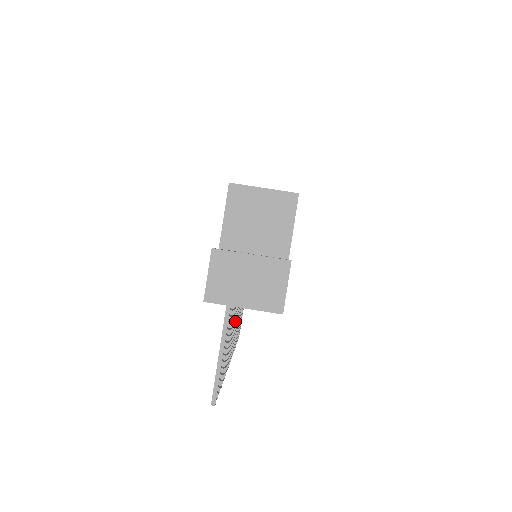
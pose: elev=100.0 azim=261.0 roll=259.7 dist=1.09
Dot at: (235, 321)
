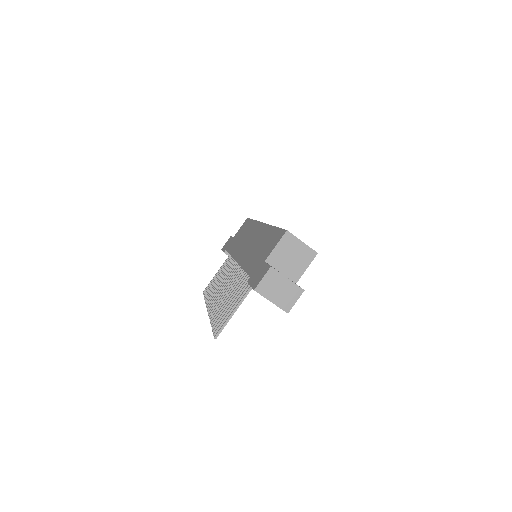
Dot at: occluded
